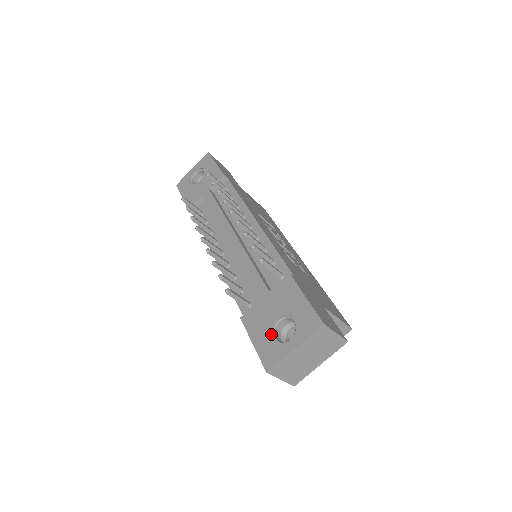
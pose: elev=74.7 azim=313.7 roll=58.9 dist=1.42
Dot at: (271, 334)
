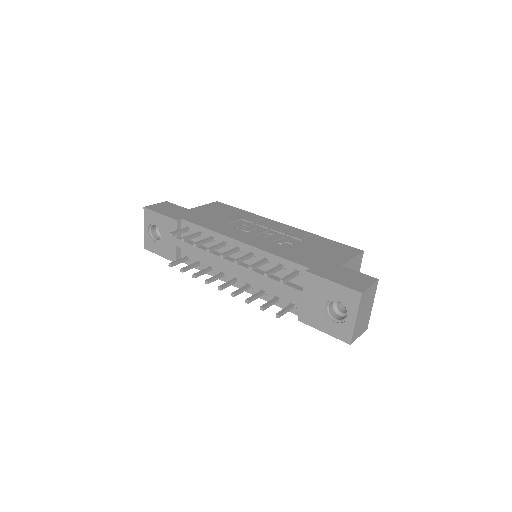
Dot at: (330, 319)
